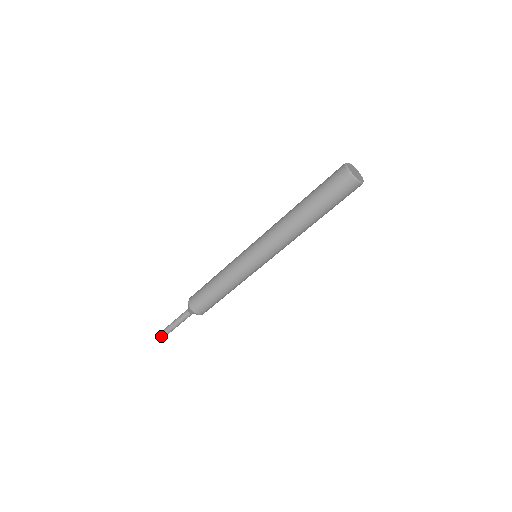
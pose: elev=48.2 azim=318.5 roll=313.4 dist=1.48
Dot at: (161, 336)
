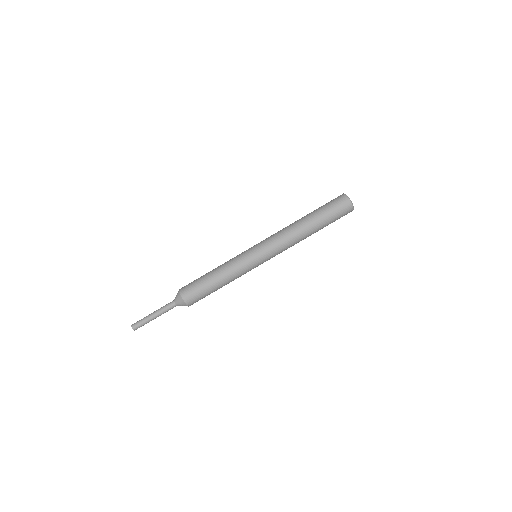
Dot at: (134, 328)
